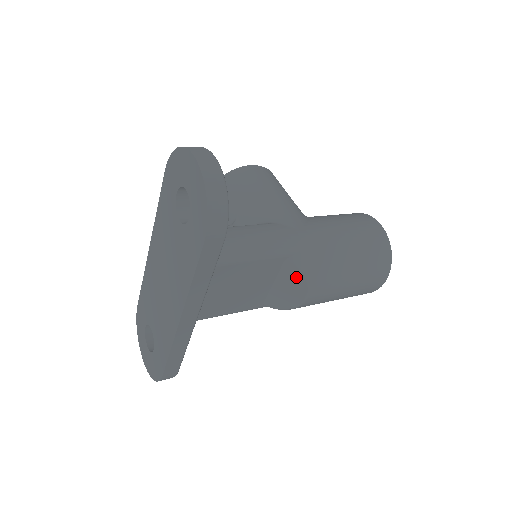
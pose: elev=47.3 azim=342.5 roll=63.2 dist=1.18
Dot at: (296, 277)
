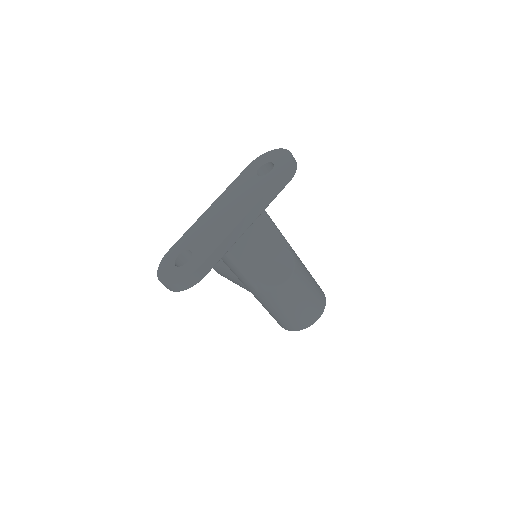
Dot at: (288, 261)
